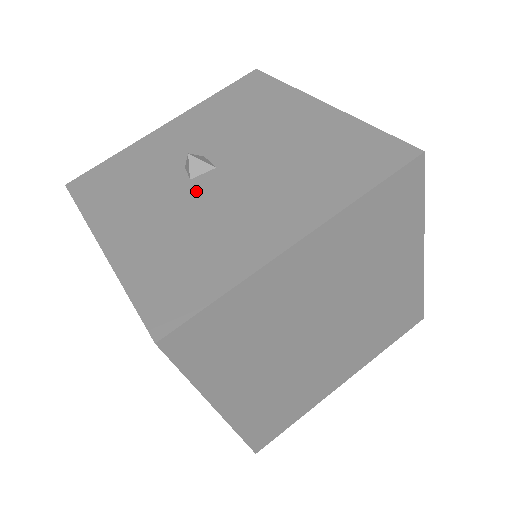
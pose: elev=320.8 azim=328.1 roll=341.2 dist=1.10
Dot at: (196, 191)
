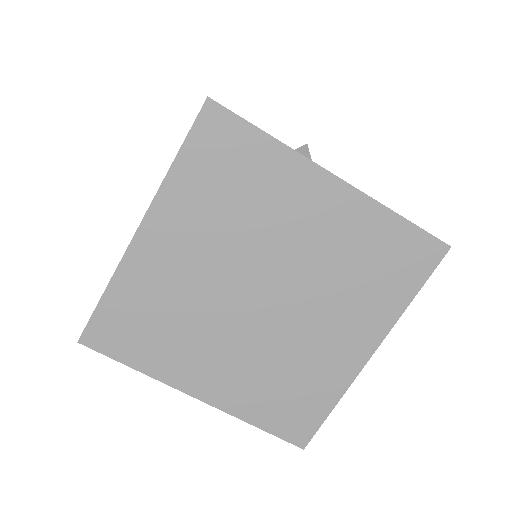
Dot at: occluded
